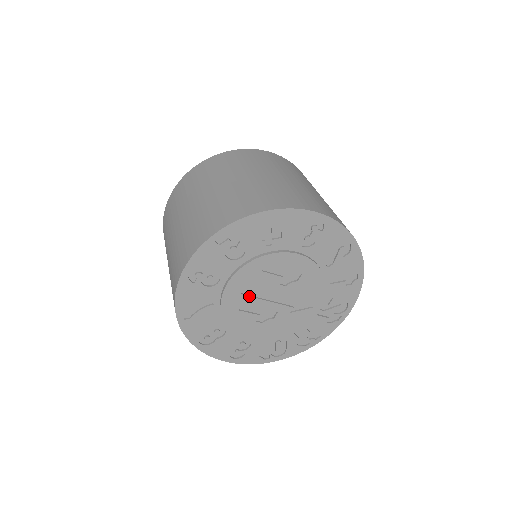
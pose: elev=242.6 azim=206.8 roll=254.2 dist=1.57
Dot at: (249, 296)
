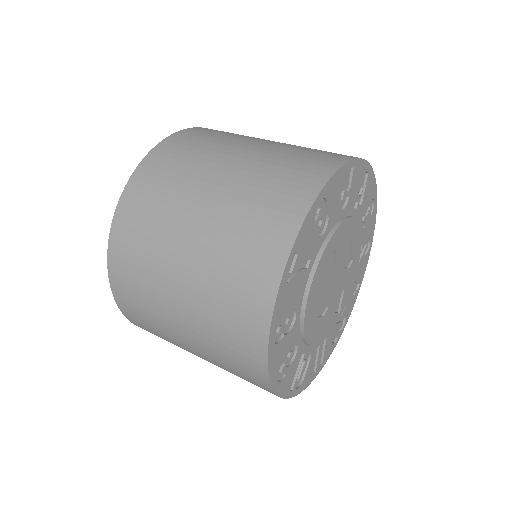
Dot at: (329, 270)
